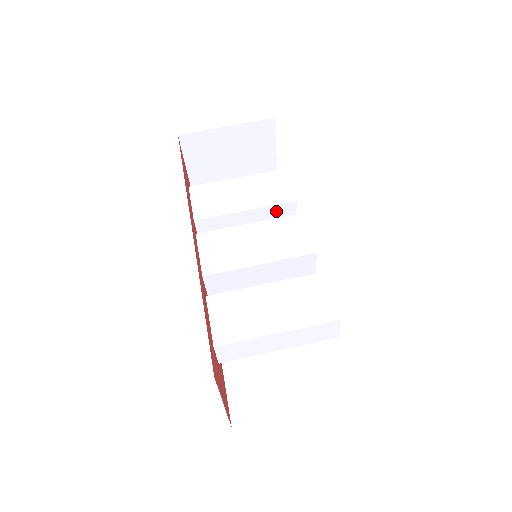
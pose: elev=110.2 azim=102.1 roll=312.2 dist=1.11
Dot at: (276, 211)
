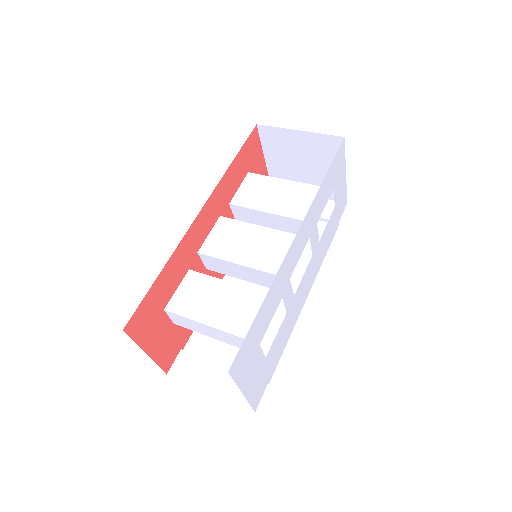
Dot at: (299, 225)
